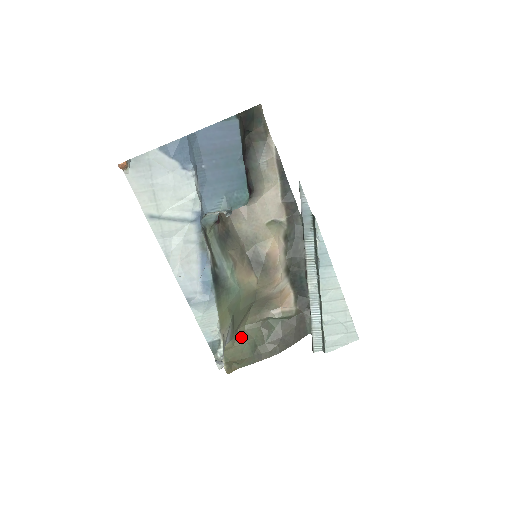
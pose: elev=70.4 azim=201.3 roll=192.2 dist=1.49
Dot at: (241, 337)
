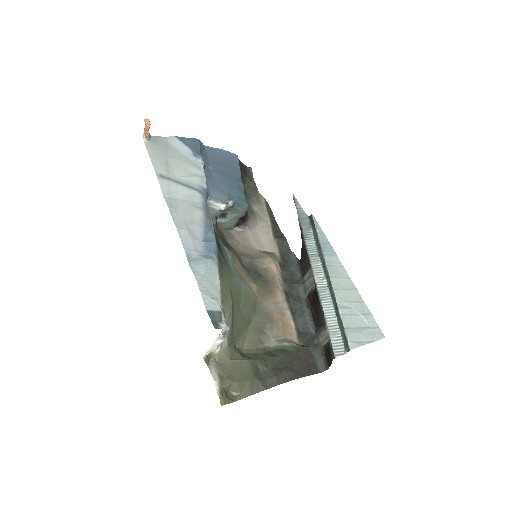
Dot at: (239, 354)
